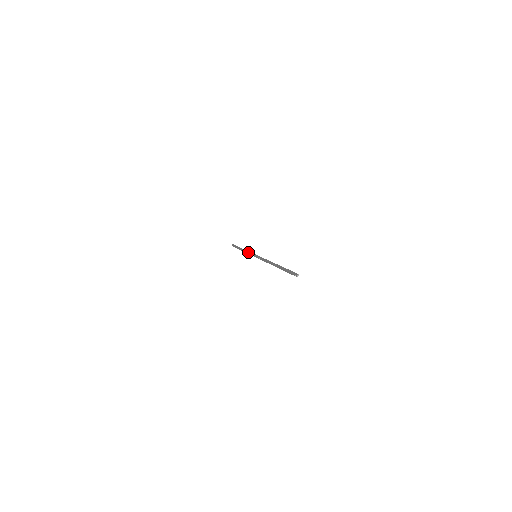
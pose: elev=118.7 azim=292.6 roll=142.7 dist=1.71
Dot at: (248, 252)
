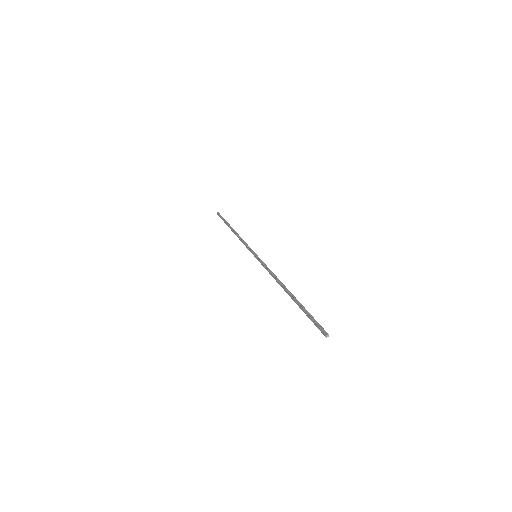
Dot at: (244, 243)
